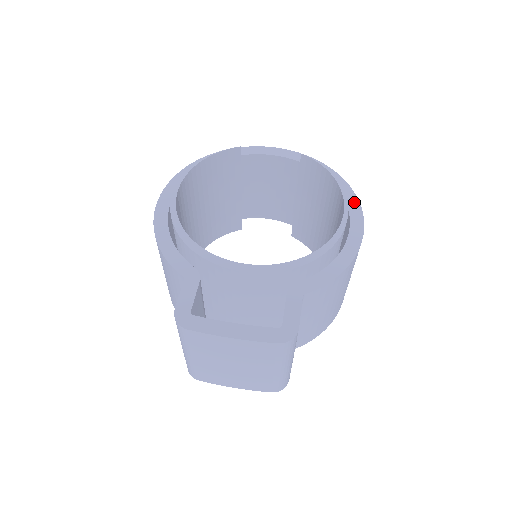
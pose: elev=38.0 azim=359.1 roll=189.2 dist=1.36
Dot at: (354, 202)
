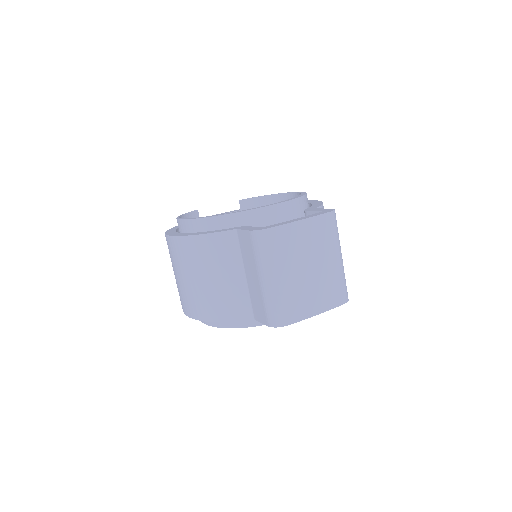
Dot at: occluded
